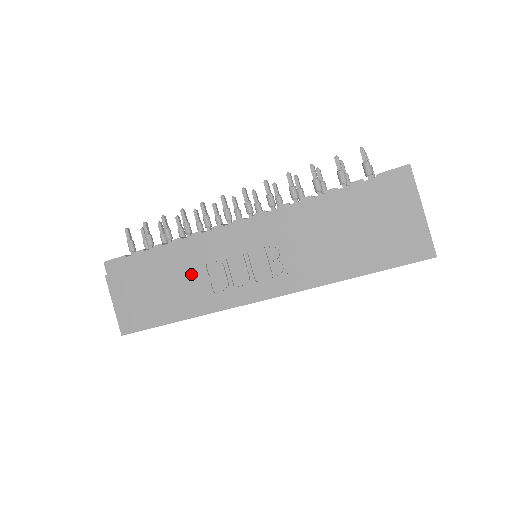
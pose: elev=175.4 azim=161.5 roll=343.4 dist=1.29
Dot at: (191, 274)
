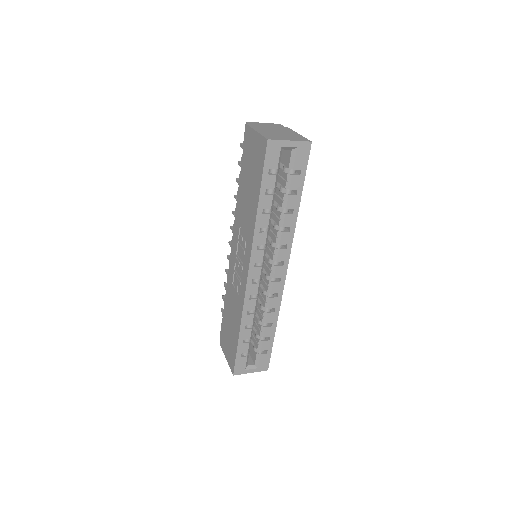
Dot at: (232, 297)
